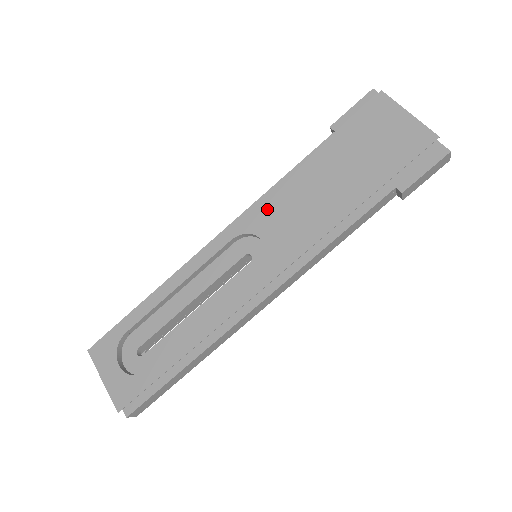
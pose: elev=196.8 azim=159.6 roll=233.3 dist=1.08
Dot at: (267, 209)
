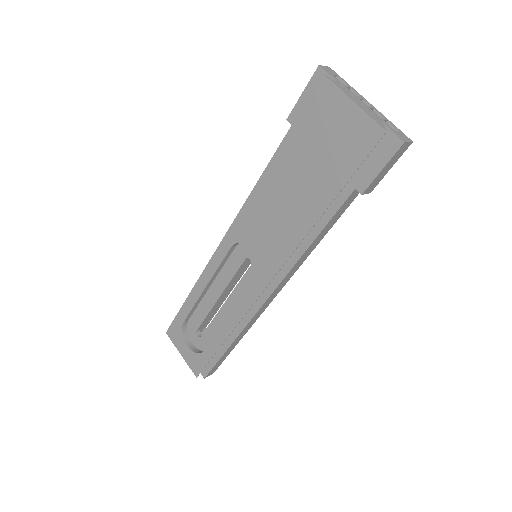
Dot at: (250, 219)
